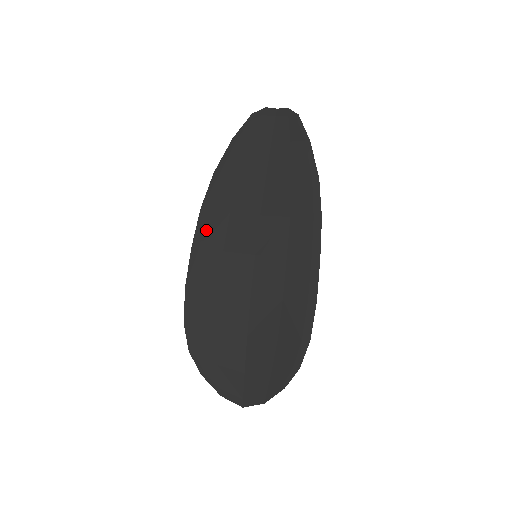
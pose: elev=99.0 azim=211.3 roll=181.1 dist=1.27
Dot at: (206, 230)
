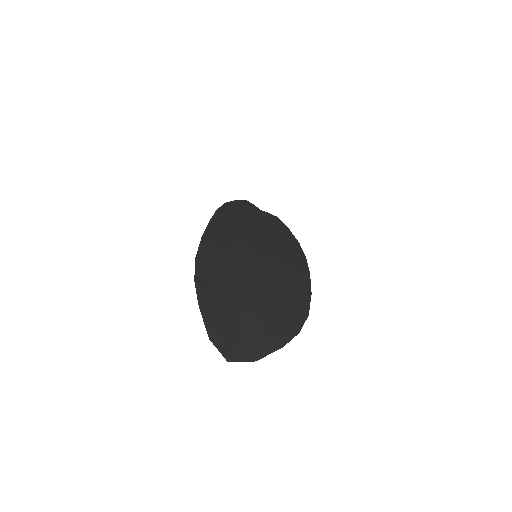
Dot at: (221, 220)
